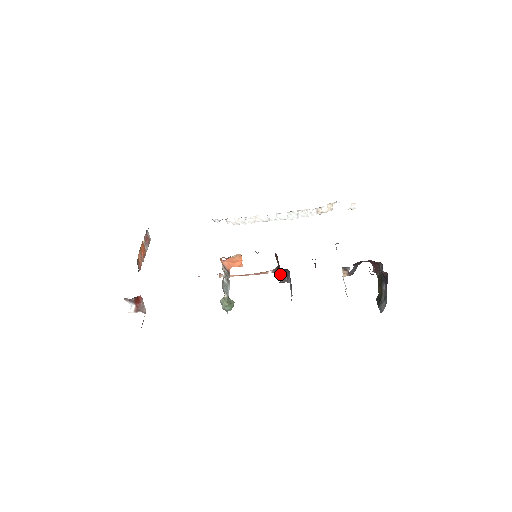
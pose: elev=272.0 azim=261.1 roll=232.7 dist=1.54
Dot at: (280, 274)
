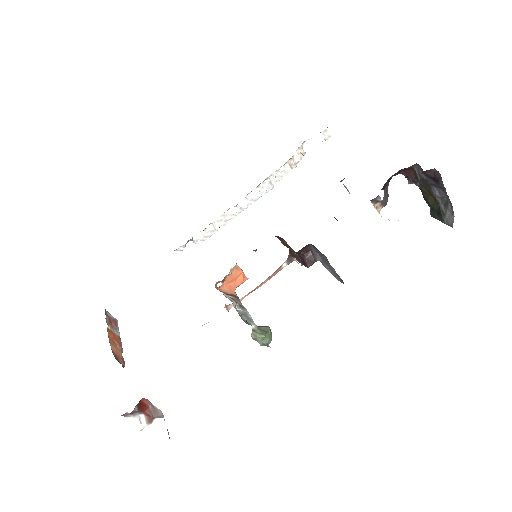
Dot at: (301, 257)
